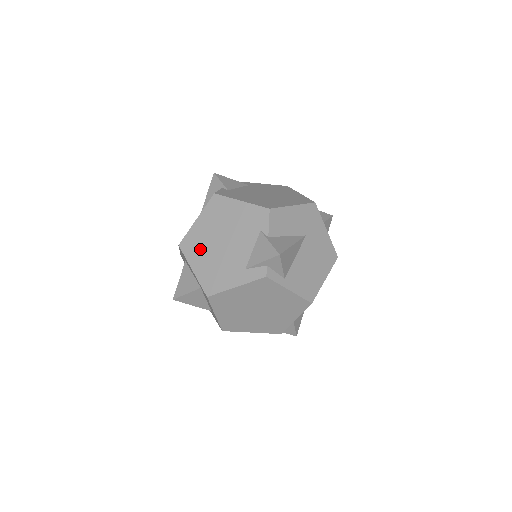
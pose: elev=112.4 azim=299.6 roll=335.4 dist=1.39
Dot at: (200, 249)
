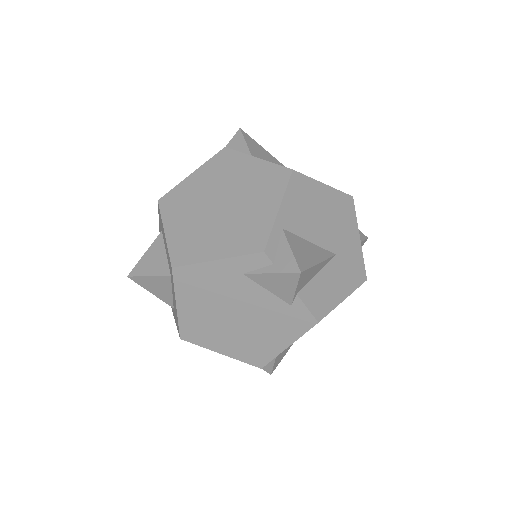
Dot at: occluded
